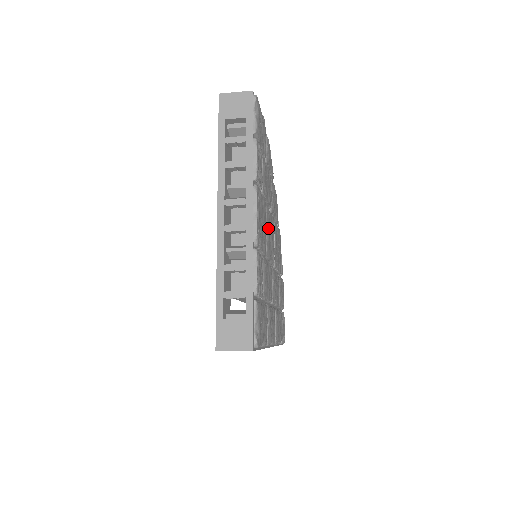
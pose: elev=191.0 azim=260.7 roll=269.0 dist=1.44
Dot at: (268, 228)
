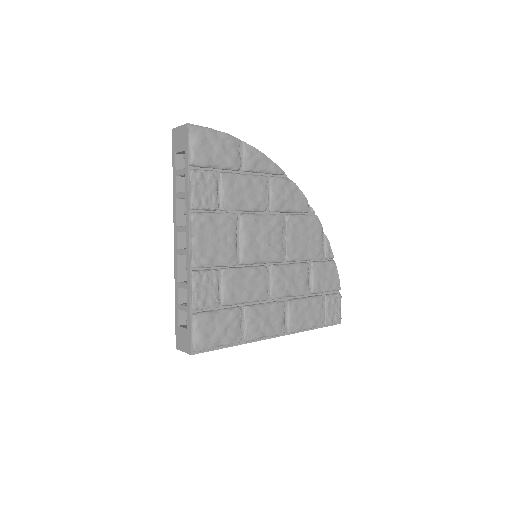
Dot at: (247, 236)
